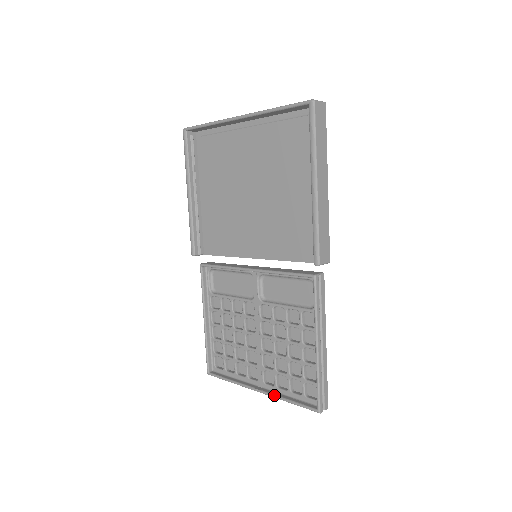
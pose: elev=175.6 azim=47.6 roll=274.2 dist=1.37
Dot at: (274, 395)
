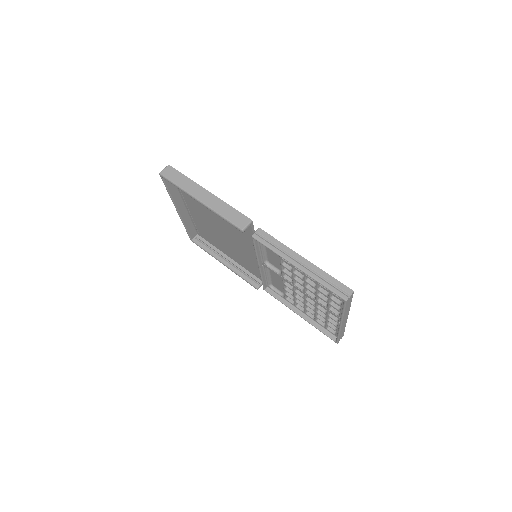
Dot at: occluded
